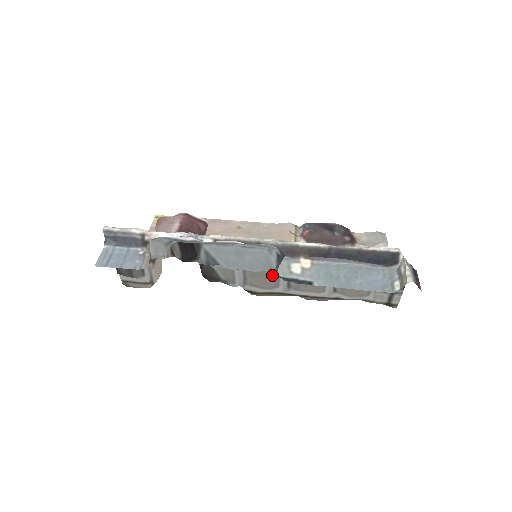
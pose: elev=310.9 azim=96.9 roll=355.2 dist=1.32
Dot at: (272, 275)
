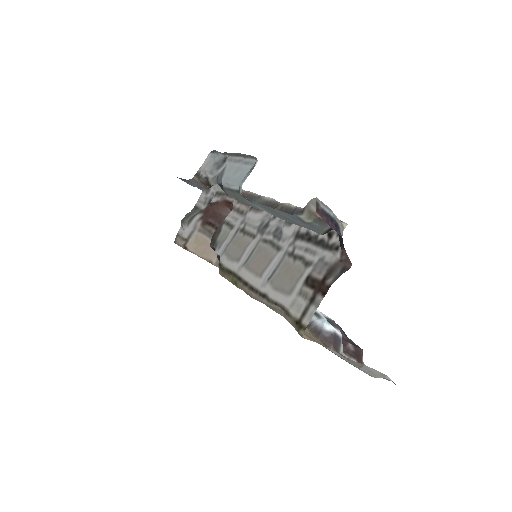
Dot at: (245, 245)
